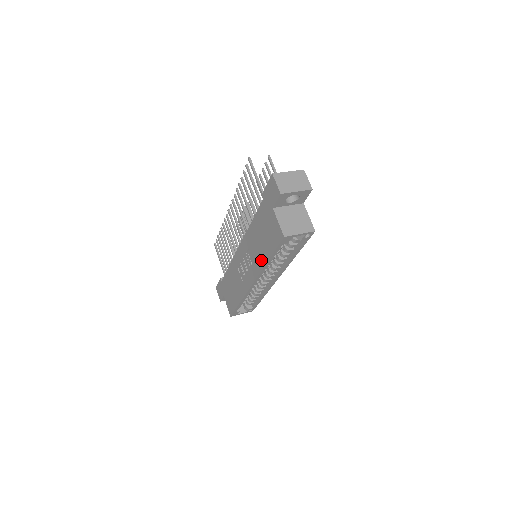
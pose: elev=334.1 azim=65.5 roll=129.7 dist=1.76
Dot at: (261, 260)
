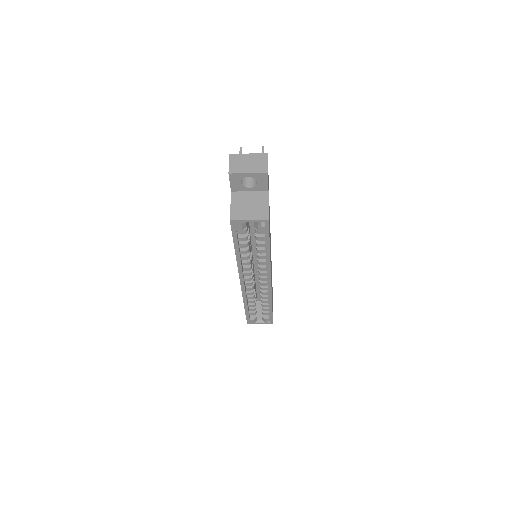
Dot at: occluded
